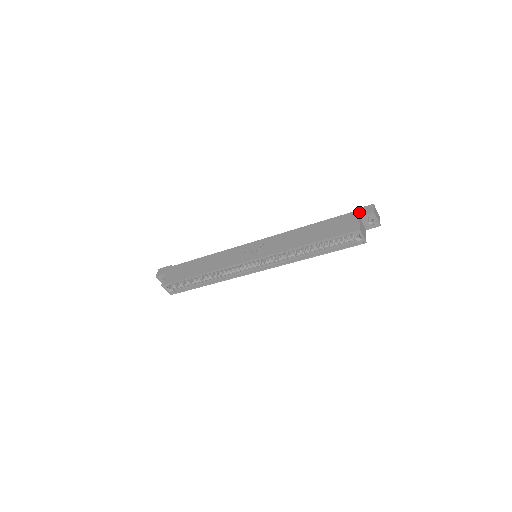
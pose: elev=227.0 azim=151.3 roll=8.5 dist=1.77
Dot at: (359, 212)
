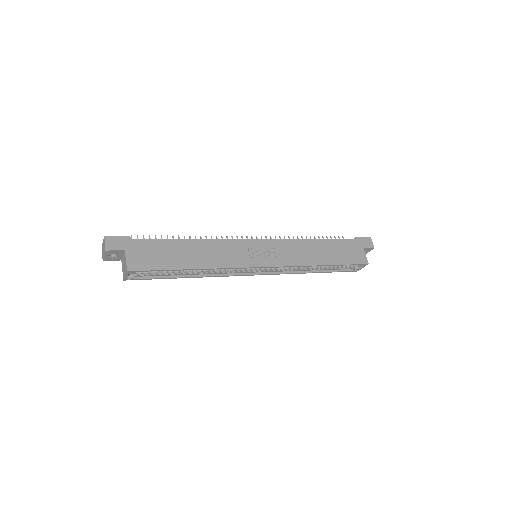
Dot at: (362, 242)
